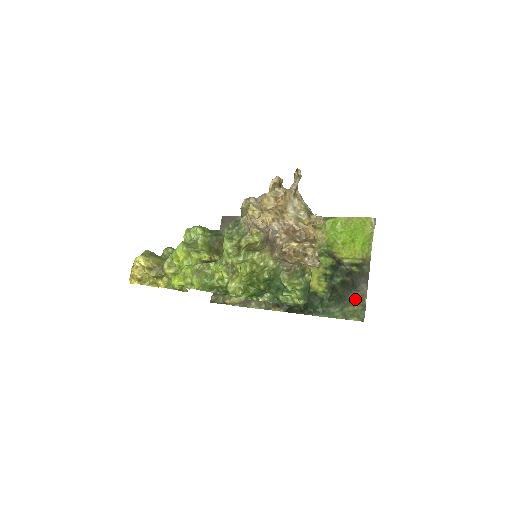
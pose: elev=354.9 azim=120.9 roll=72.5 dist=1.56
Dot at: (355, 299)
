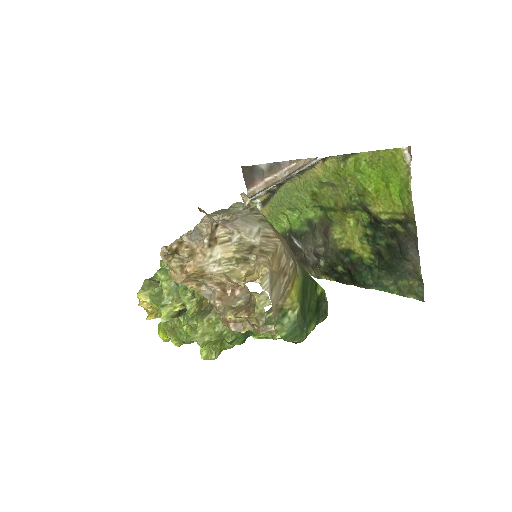
Dot at: (408, 270)
